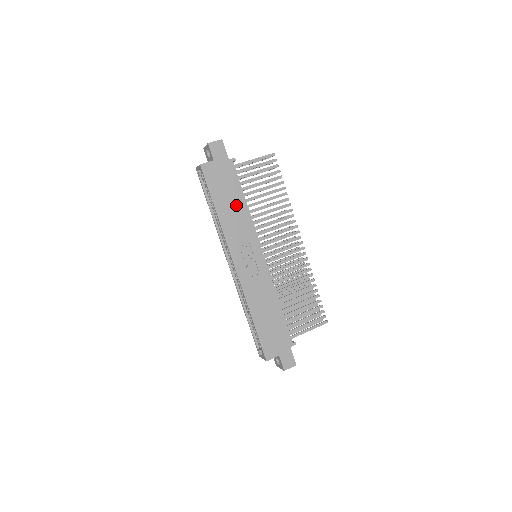
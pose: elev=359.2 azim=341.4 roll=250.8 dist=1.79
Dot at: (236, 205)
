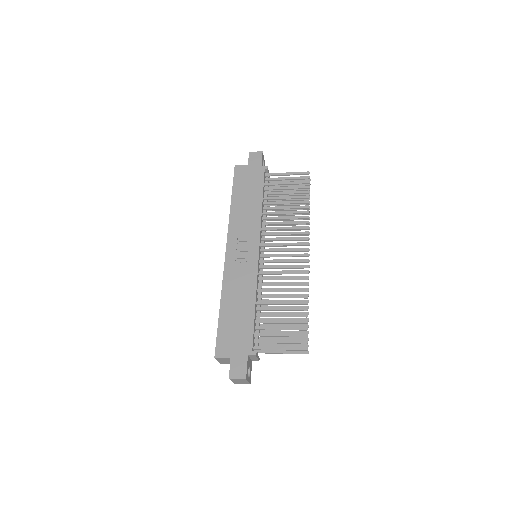
Dot at: (252, 202)
